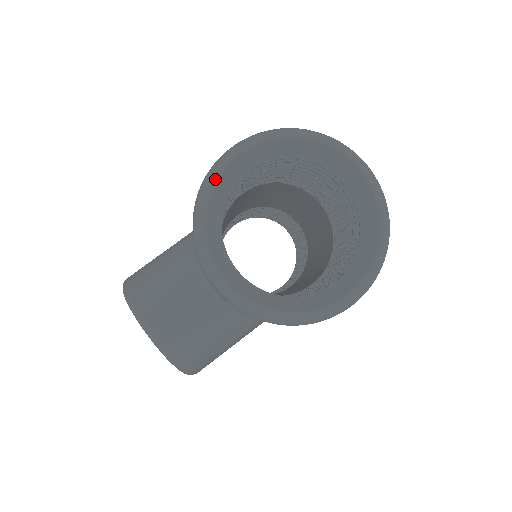
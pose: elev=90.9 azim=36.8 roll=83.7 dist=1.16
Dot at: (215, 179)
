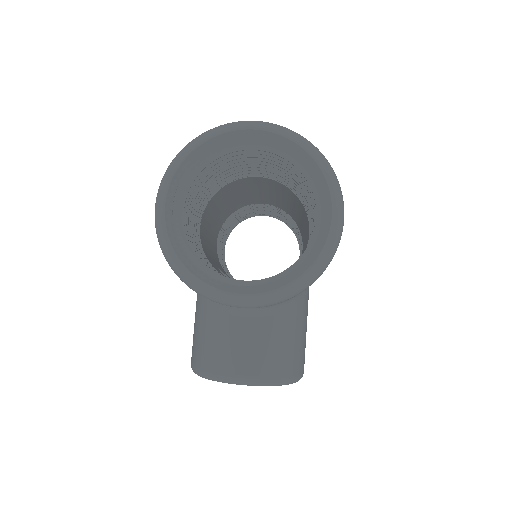
Dot at: (167, 240)
